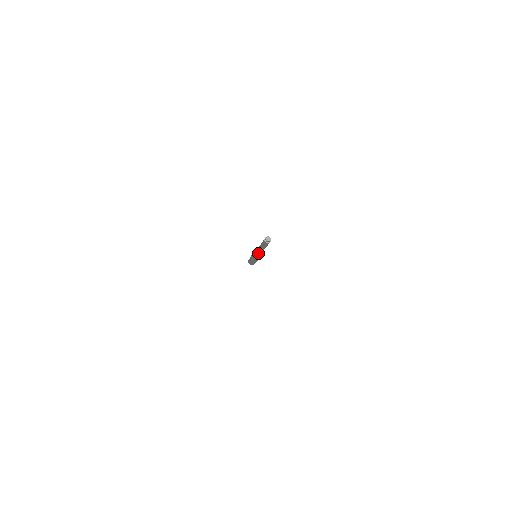
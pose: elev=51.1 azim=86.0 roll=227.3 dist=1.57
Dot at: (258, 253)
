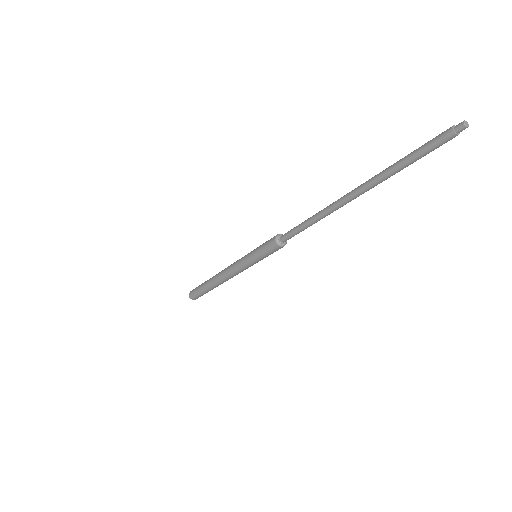
Dot at: (310, 223)
